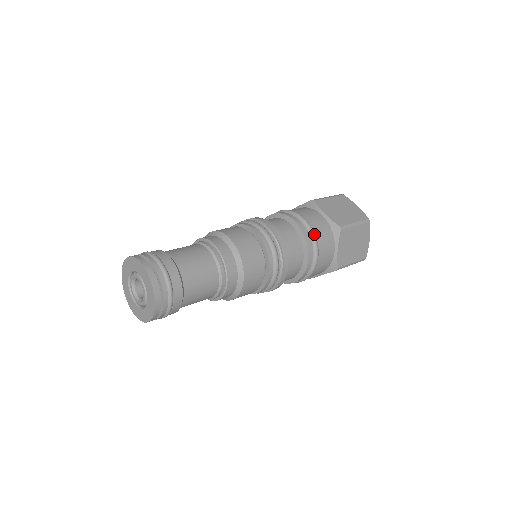
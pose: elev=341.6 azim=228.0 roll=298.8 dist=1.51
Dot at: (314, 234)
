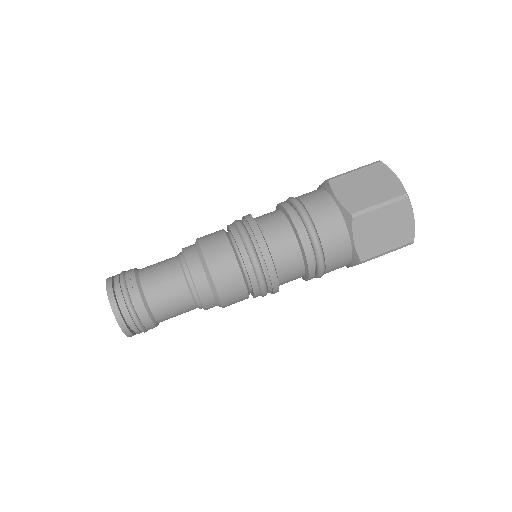
Dot at: (323, 270)
